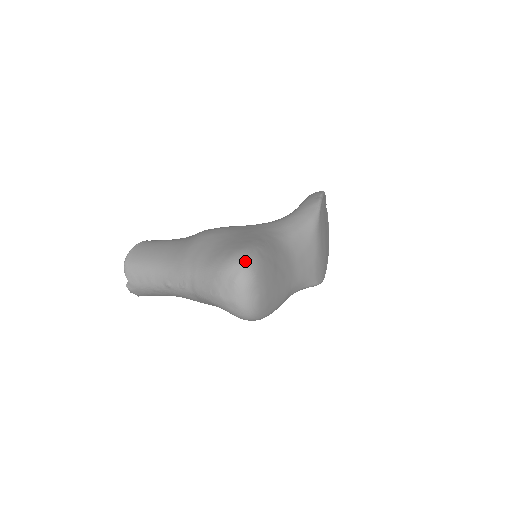
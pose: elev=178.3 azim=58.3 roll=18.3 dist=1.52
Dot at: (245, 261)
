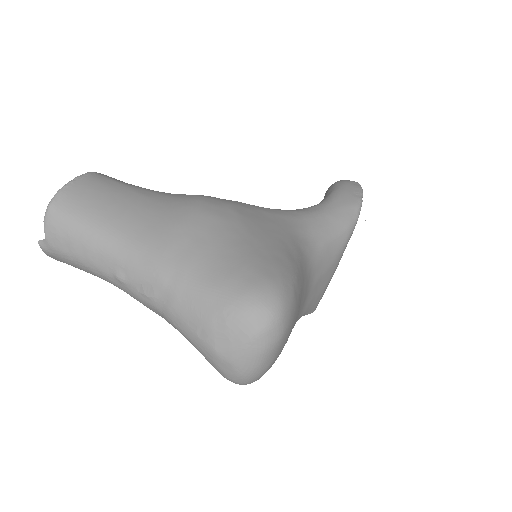
Dot at: (277, 308)
